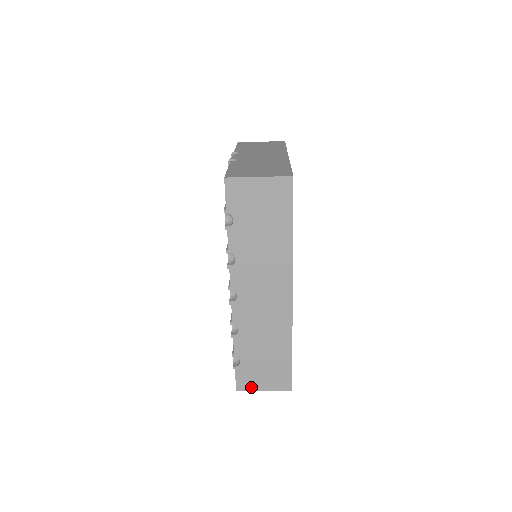
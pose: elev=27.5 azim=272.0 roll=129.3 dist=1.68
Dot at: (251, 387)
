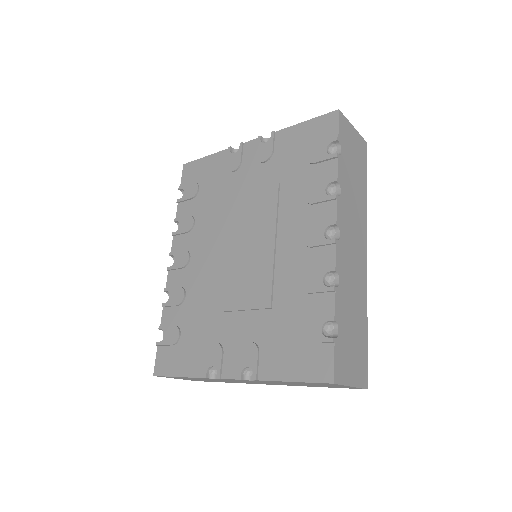
Dot at: (344, 378)
